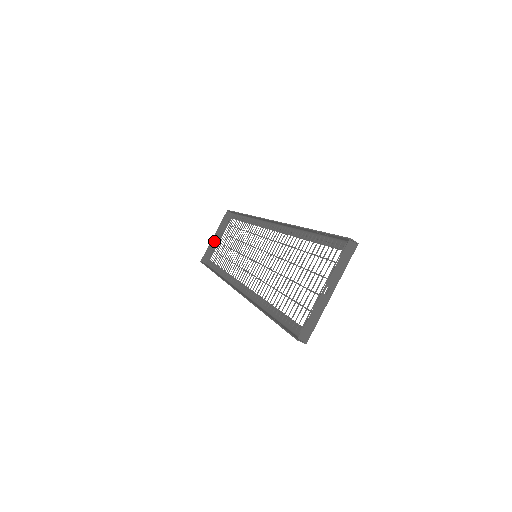
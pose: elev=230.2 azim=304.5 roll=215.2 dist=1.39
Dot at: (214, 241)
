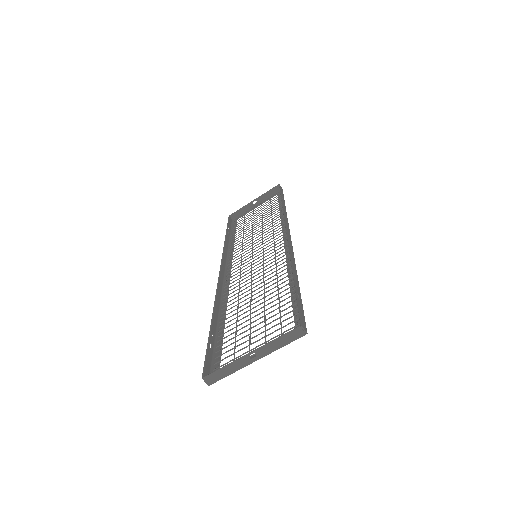
Dot at: (251, 205)
